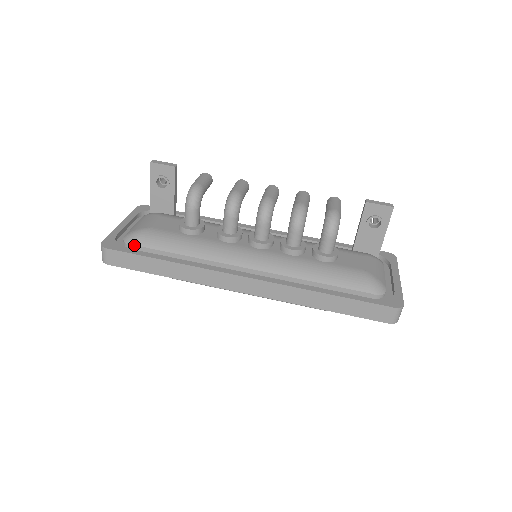
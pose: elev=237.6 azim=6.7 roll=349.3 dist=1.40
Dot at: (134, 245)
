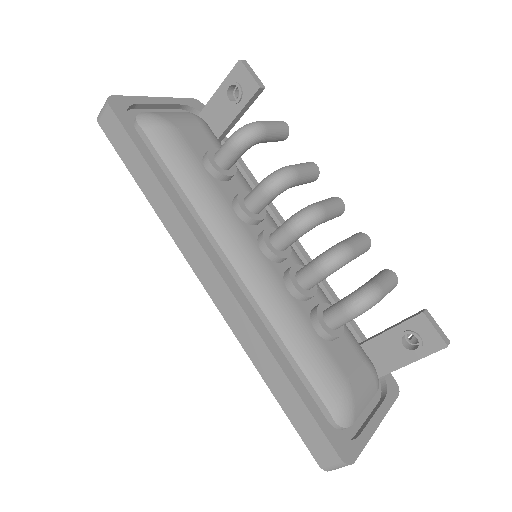
Dot at: (142, 128)
